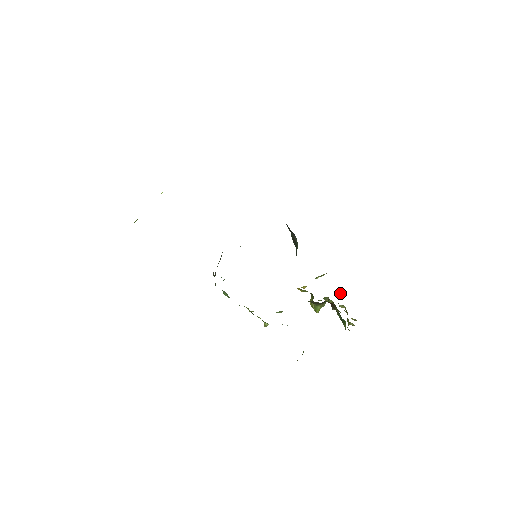
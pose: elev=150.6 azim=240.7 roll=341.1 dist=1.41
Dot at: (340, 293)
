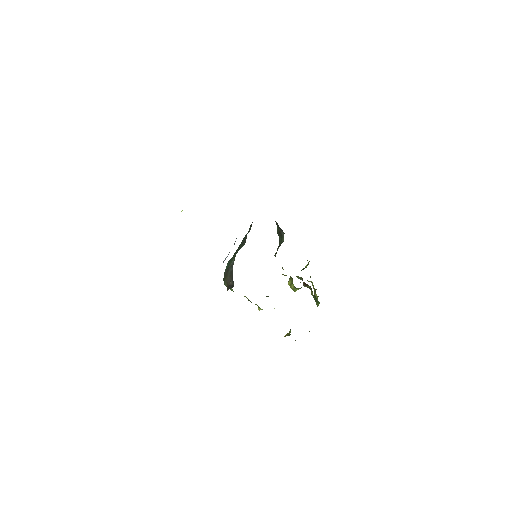
Dot at: (306, 267)
